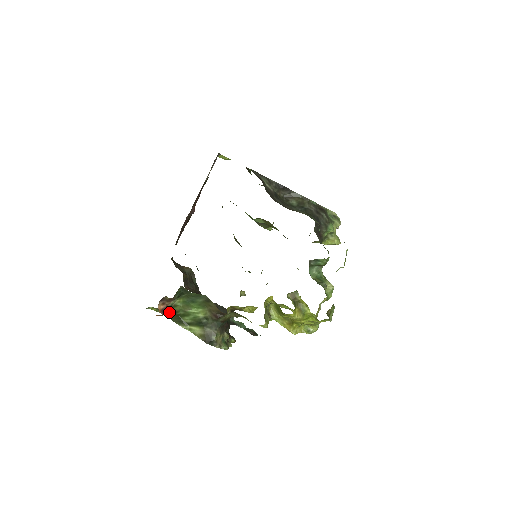
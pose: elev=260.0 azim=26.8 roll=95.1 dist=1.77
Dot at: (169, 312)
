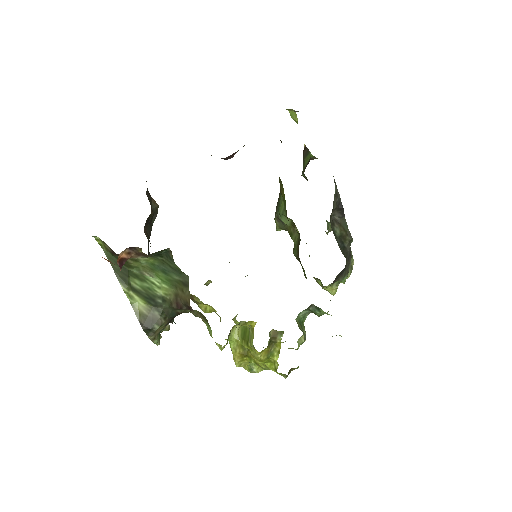
Dot at: occluded
